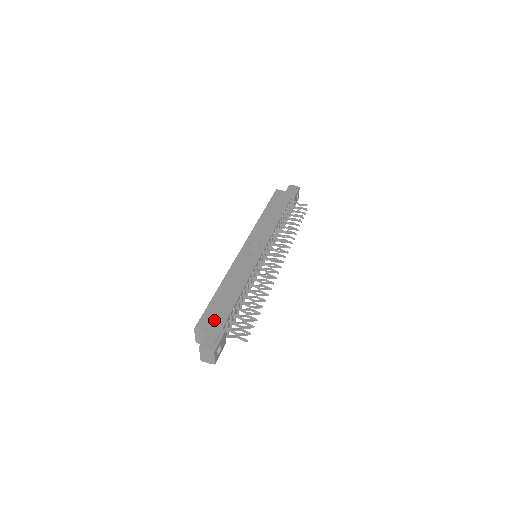
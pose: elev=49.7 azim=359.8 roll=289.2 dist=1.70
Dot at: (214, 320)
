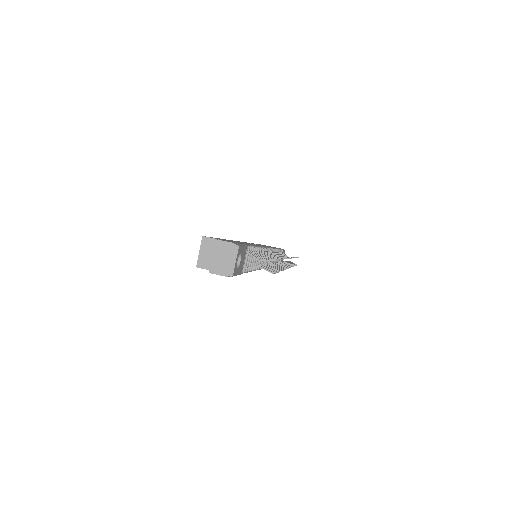
Dot at: occluded
